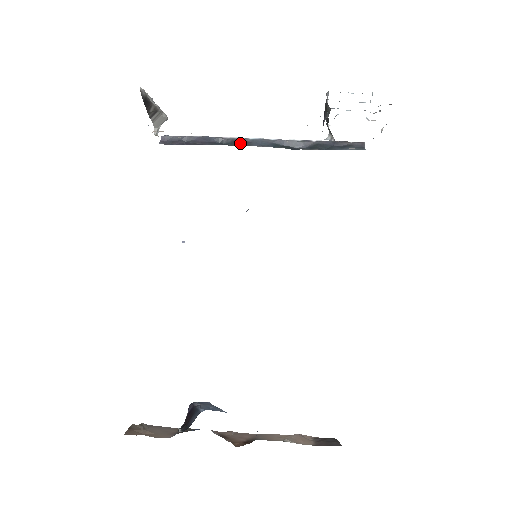
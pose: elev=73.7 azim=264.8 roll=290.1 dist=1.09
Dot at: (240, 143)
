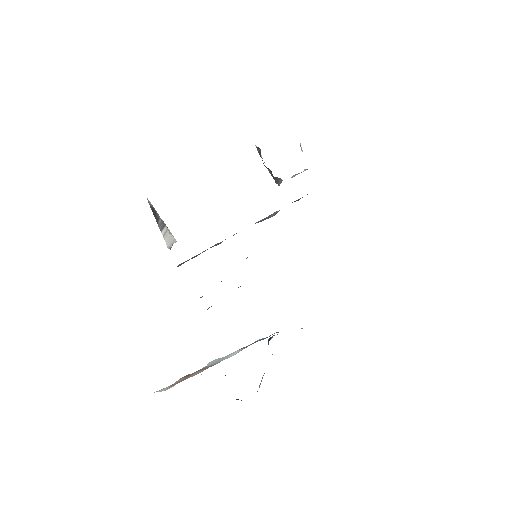
Dot at: occluded
